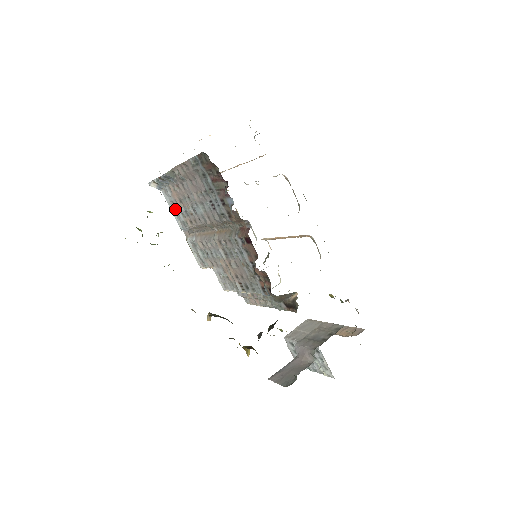
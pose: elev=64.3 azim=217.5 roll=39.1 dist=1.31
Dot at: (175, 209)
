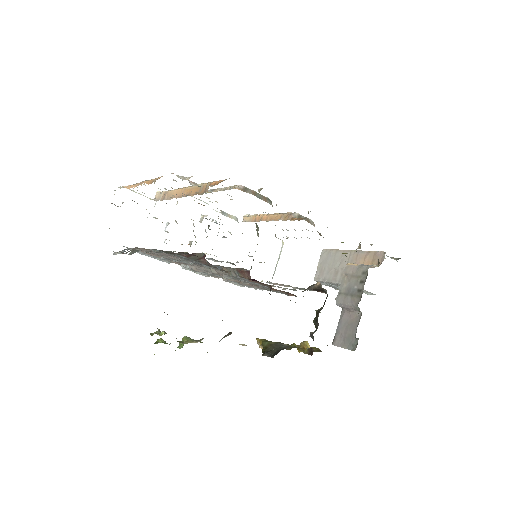
Dot at: (153, 256)
